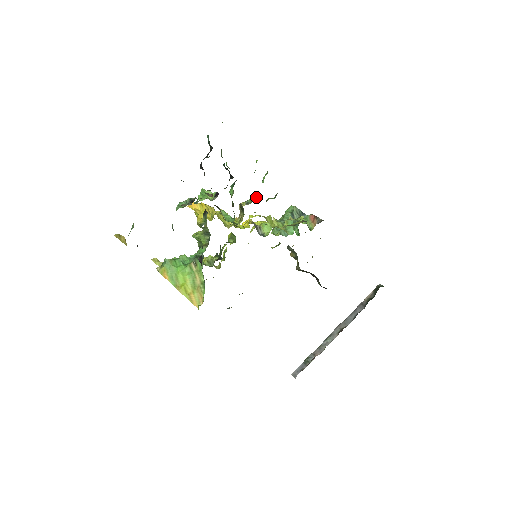
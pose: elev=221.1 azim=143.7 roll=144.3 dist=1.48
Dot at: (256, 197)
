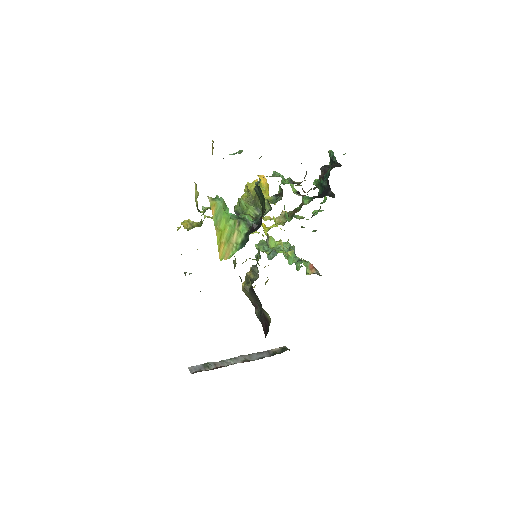
Dot at: occluded
